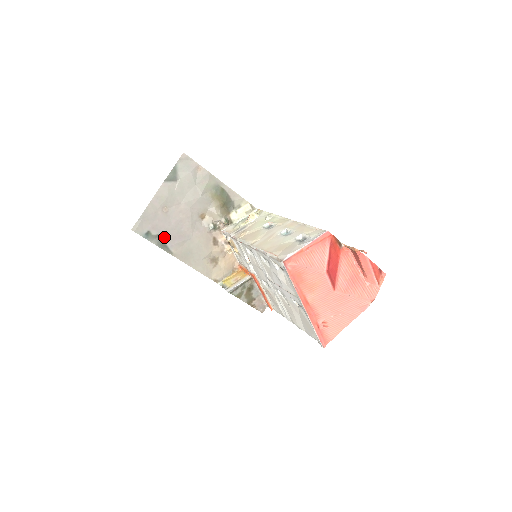
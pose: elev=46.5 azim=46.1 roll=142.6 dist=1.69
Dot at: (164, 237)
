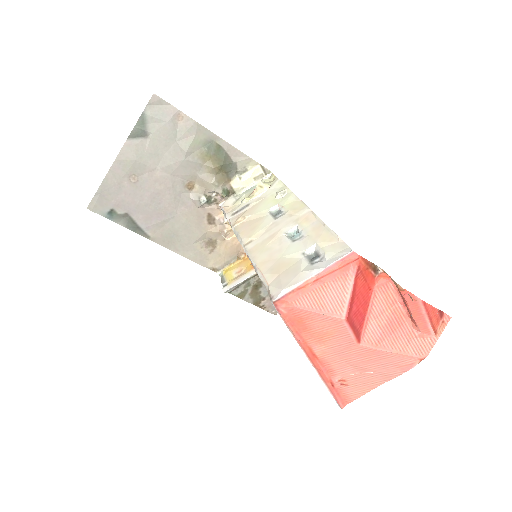
Dot at: (135, 216)
